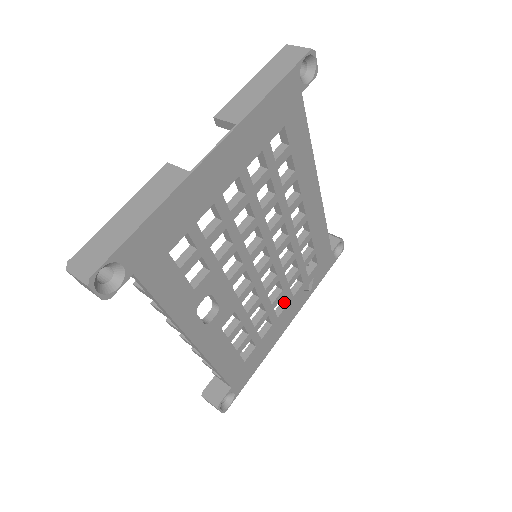
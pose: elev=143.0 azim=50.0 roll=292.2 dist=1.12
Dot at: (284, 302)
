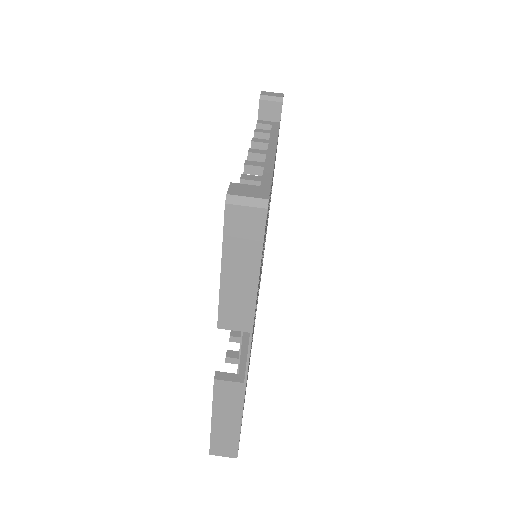
Dot at: occluded
